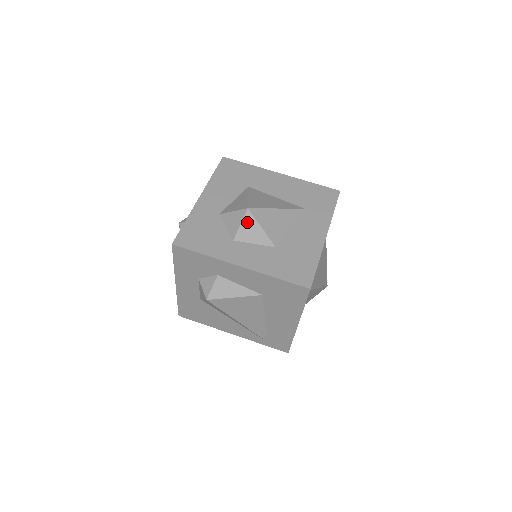
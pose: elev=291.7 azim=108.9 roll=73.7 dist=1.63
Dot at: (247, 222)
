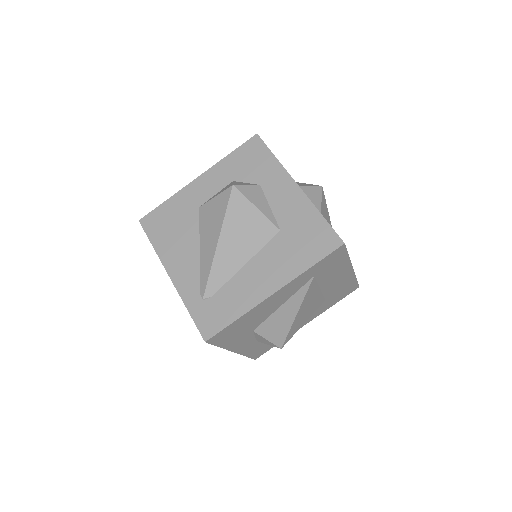
Dot at: (314, 190)
